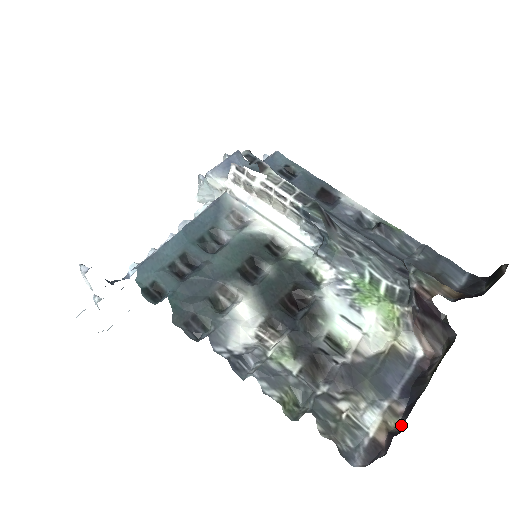
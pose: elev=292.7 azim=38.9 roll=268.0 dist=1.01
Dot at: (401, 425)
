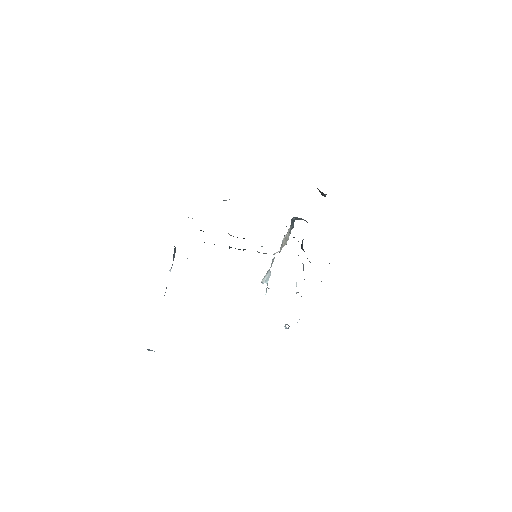
Dot at: occluded
